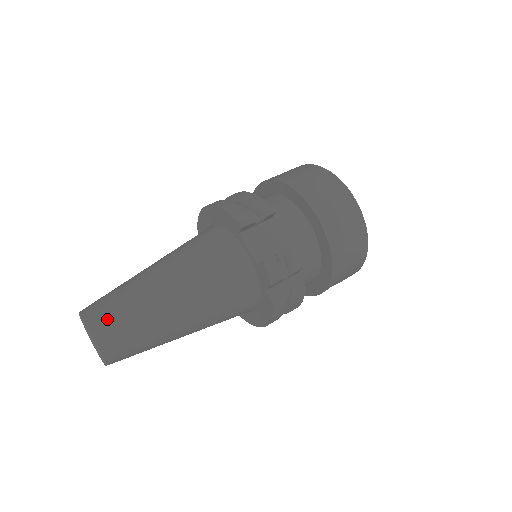
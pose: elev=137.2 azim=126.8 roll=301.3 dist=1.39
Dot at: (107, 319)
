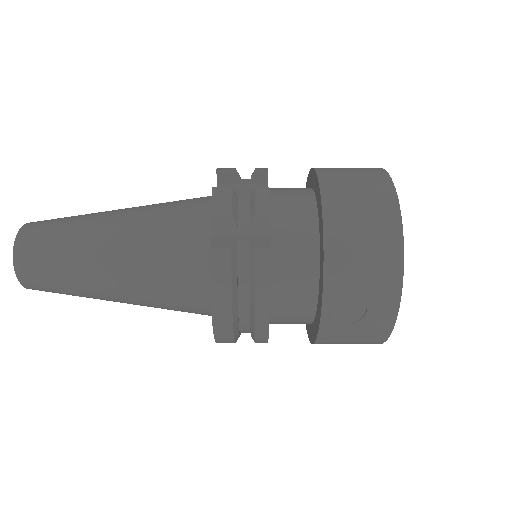
Dot at: (44, 221)
